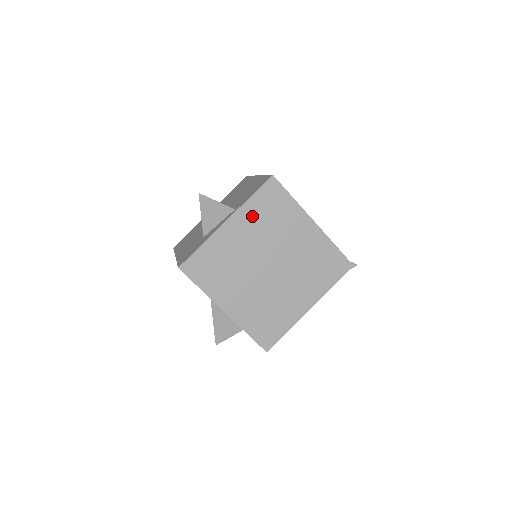
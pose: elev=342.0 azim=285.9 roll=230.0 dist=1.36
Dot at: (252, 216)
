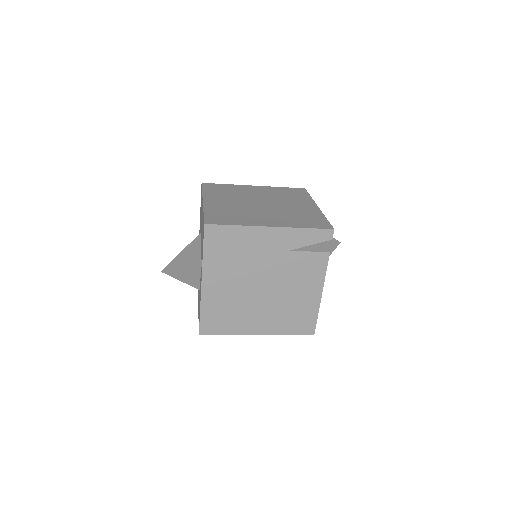
Dot at: (274, 191)
